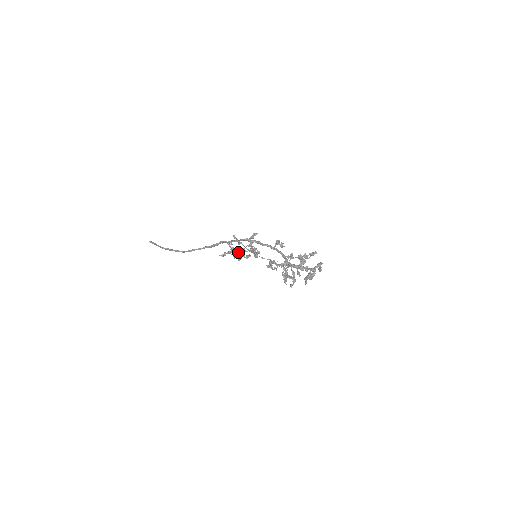
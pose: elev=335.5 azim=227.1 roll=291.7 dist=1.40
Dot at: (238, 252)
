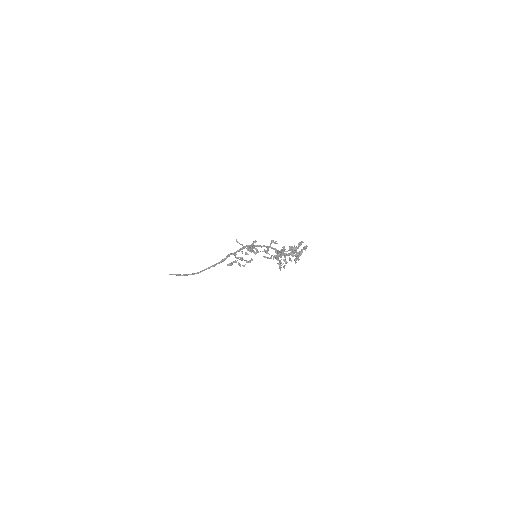
Dot at: (242, 260)
